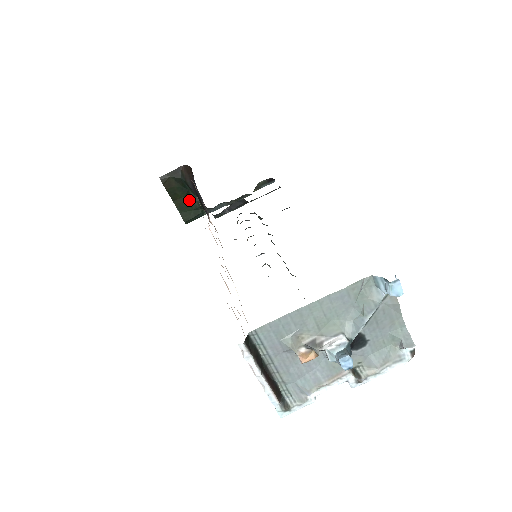
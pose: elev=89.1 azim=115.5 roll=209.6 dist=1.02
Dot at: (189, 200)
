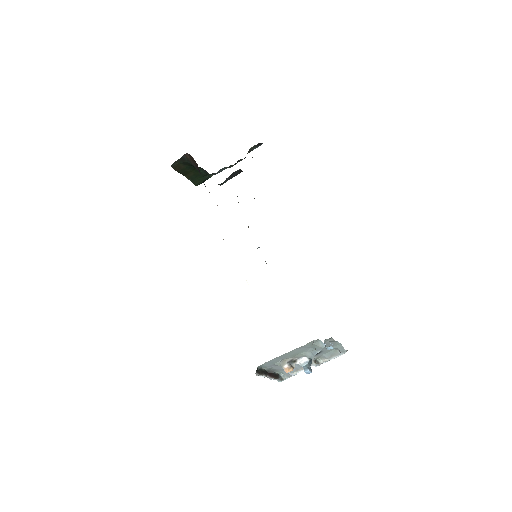
Dot at: (197, 172)
